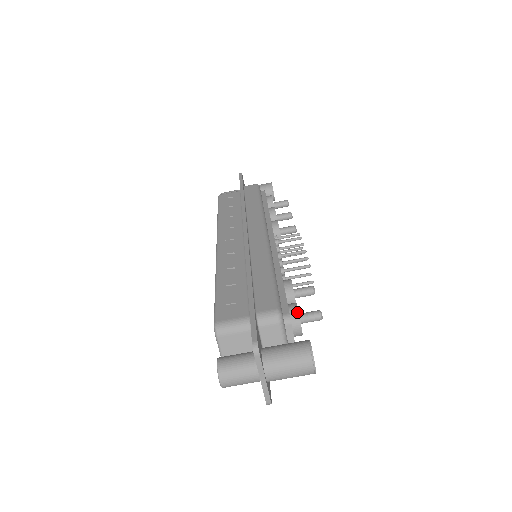
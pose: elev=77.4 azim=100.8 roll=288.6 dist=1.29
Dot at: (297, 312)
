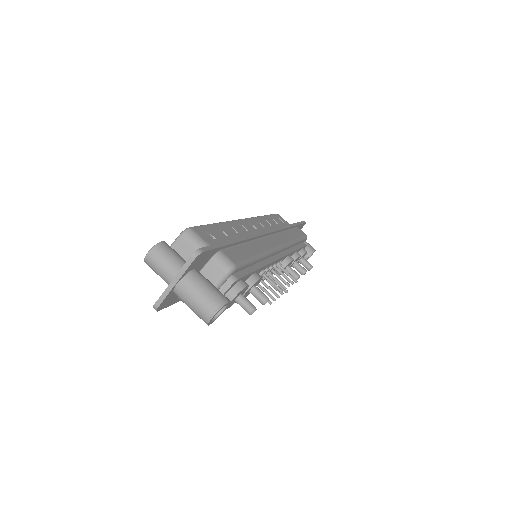
Dot at: (243, 287)
